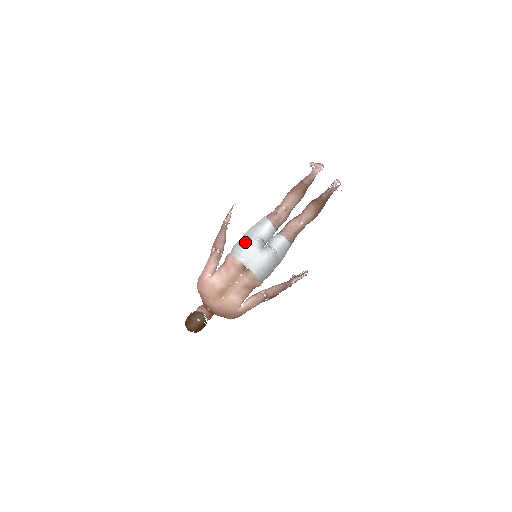
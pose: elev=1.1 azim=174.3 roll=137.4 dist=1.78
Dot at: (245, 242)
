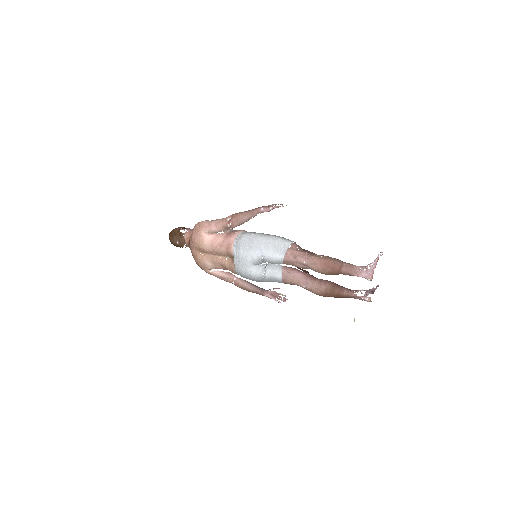
Dot at: (249, 247)
